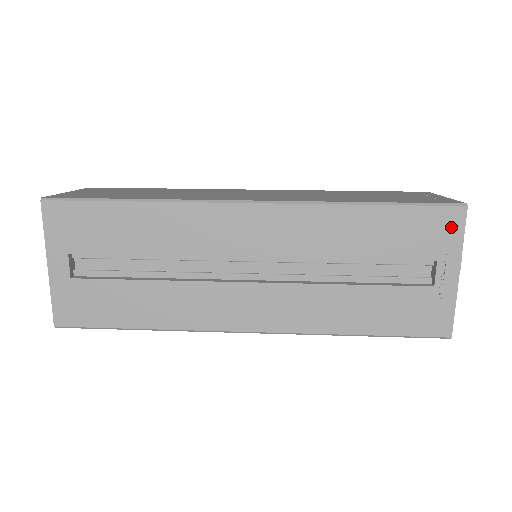
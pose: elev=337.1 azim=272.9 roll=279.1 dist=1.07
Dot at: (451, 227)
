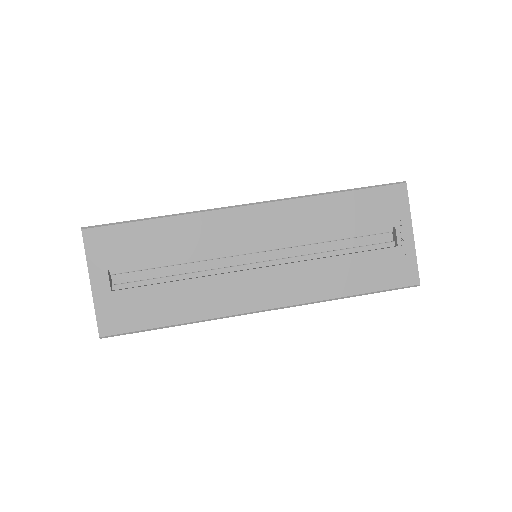
Dot at: (399, 200)
